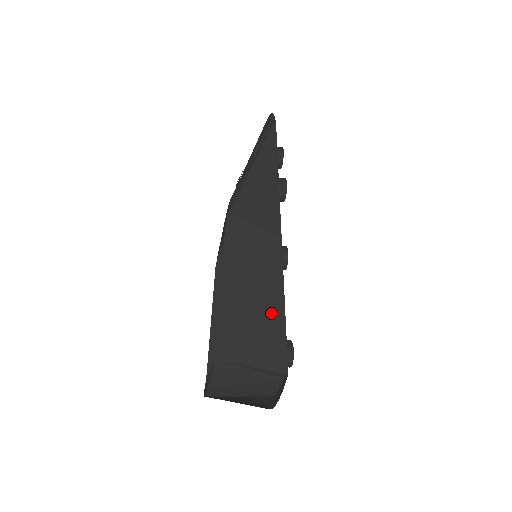
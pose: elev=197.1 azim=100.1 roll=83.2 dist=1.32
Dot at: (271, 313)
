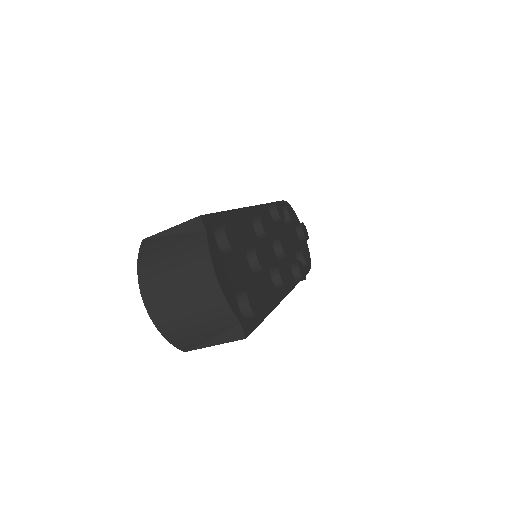
Dot at: occluded
